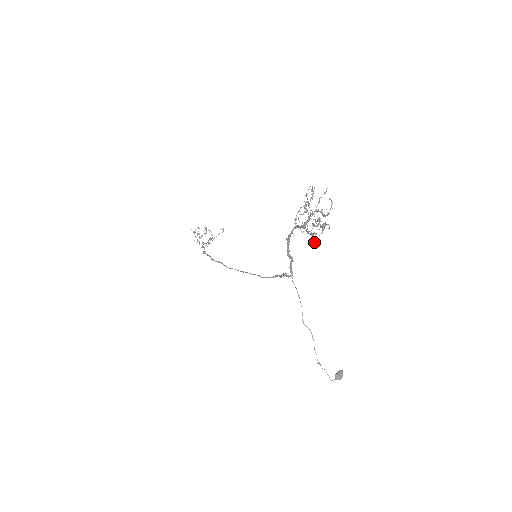
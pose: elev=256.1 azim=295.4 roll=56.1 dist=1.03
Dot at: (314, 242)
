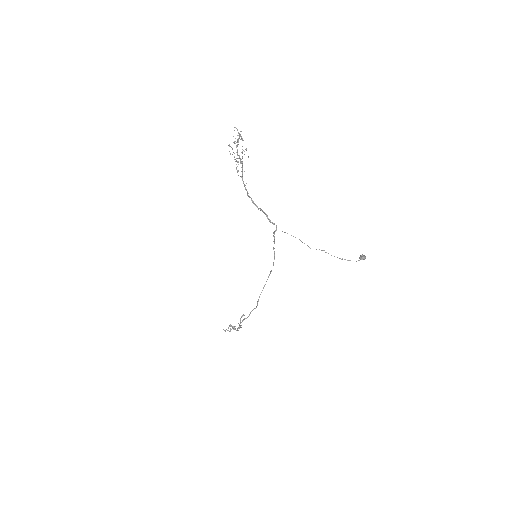
Dot at: occluded
